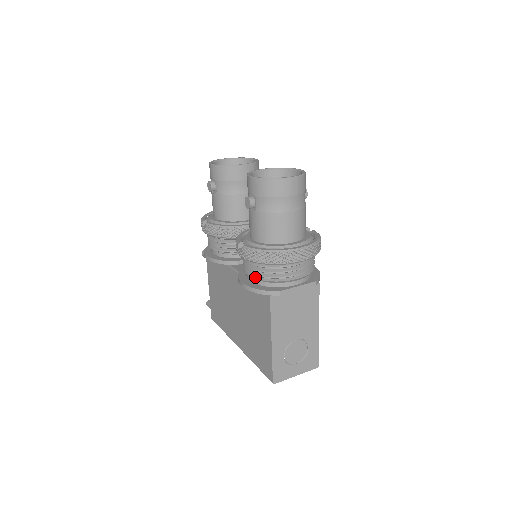
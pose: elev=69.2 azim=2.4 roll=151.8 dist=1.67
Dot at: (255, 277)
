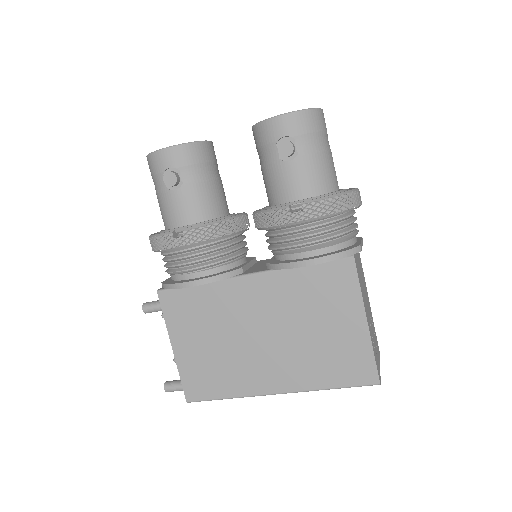
Dot at: (321, 244)
